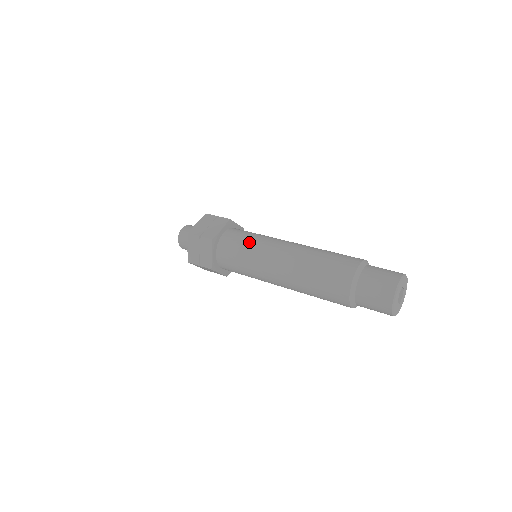
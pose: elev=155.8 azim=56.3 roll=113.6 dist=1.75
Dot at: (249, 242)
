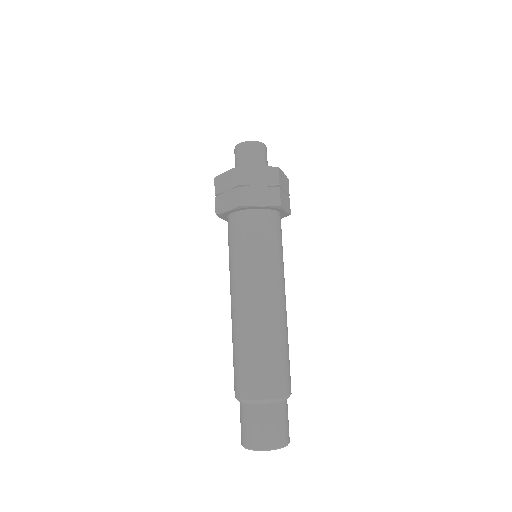
Dot at: (232, 254)
